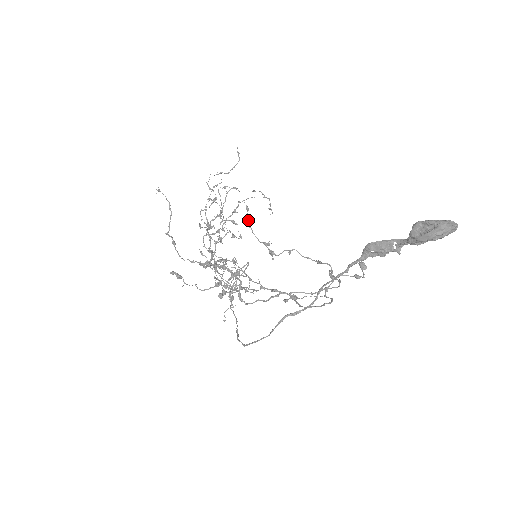
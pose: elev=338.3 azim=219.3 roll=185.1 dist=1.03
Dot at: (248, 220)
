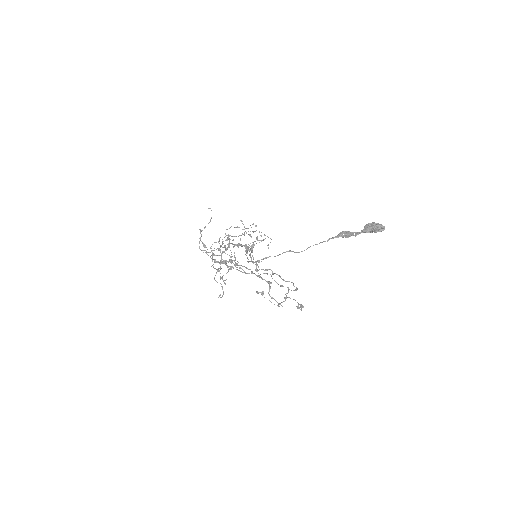
Dot at: occluded
